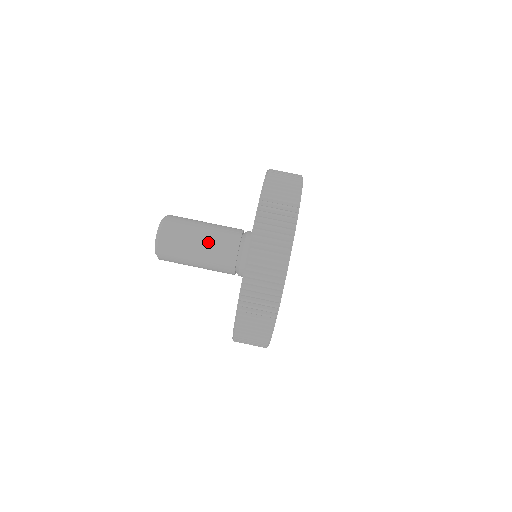
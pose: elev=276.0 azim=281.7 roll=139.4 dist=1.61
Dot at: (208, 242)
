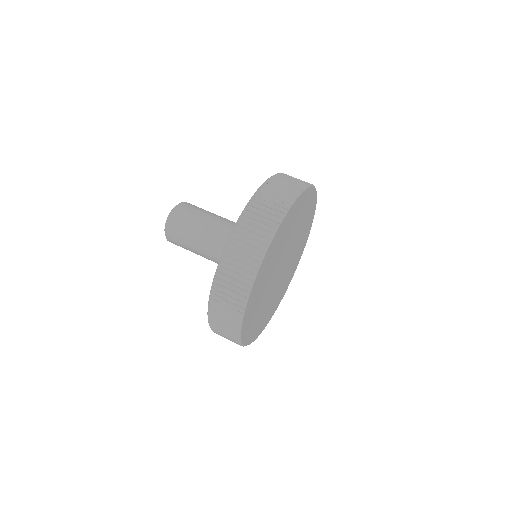
Dot at: (223, 218)
